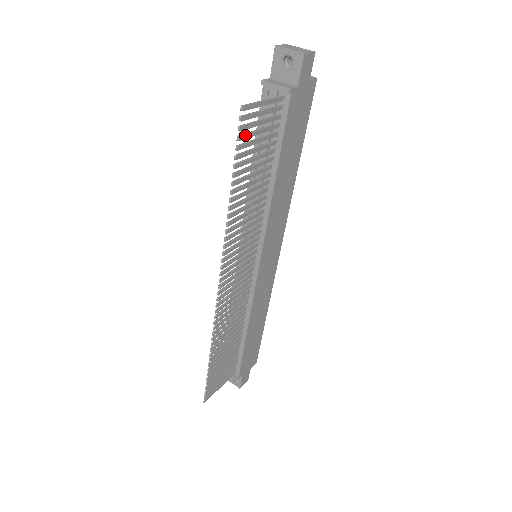
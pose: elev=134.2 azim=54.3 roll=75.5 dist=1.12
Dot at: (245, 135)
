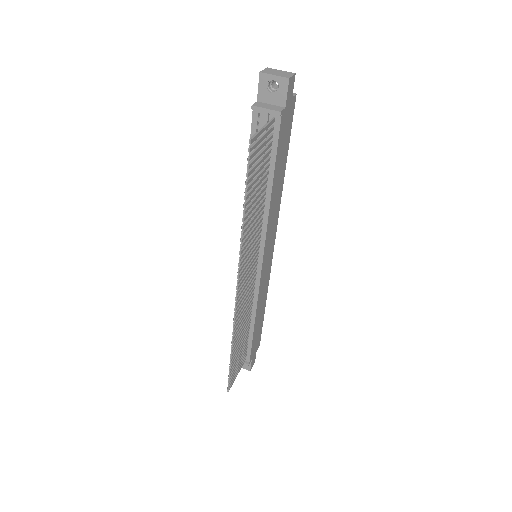
Dot at: (252, 162)
